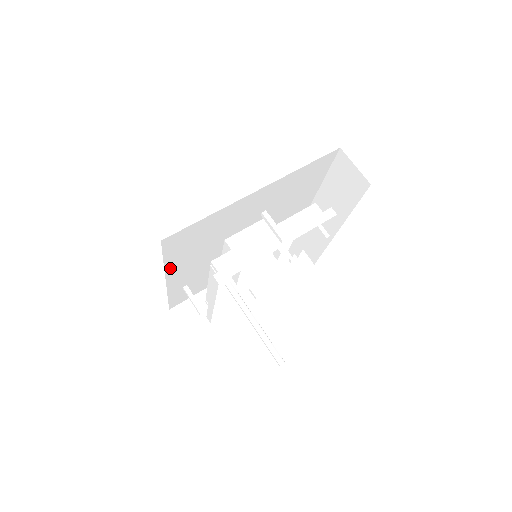
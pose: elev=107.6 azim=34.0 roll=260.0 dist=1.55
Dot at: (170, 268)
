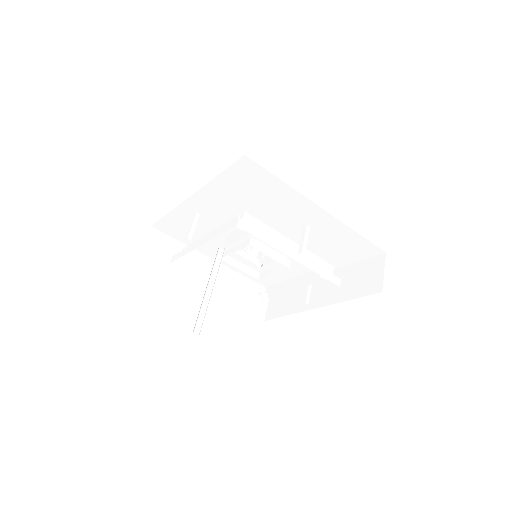
Dot at: (210, 188)
